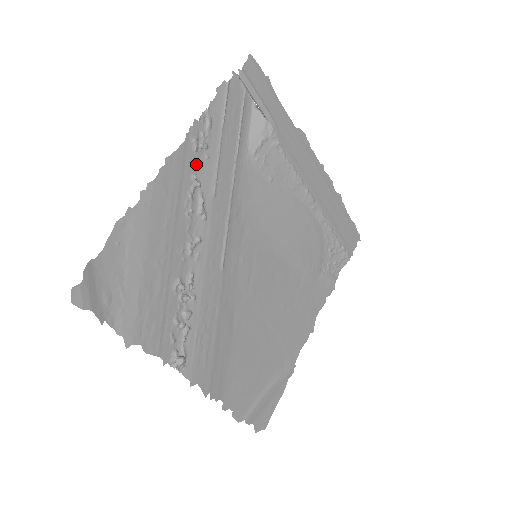
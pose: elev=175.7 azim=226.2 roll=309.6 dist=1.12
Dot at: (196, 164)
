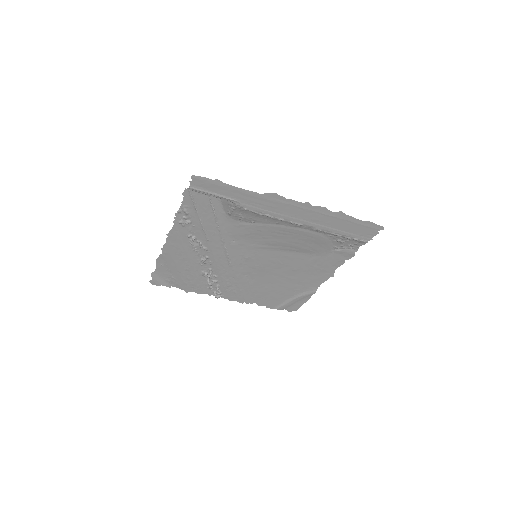
Dot at: (188, 230)
